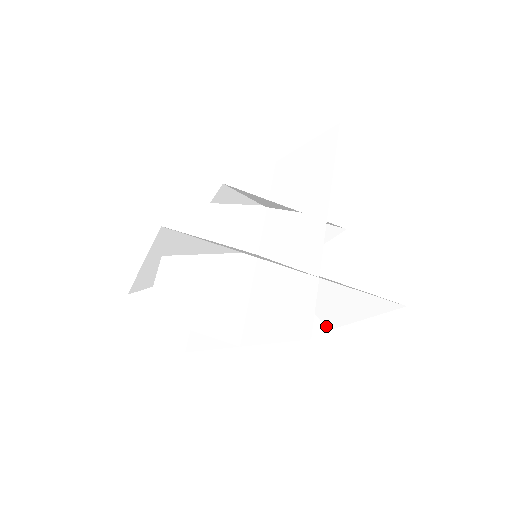
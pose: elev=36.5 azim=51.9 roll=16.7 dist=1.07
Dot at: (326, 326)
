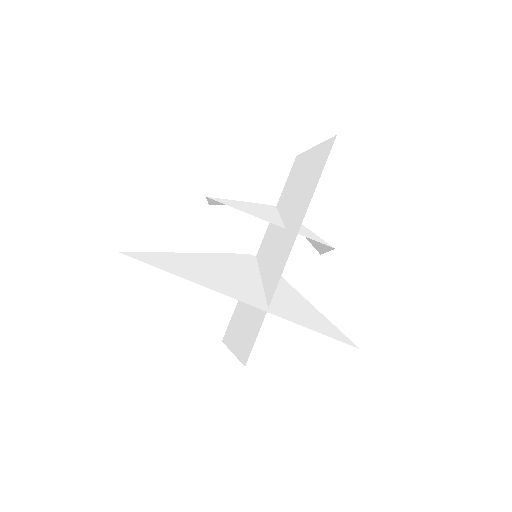
Dot at: occluded
